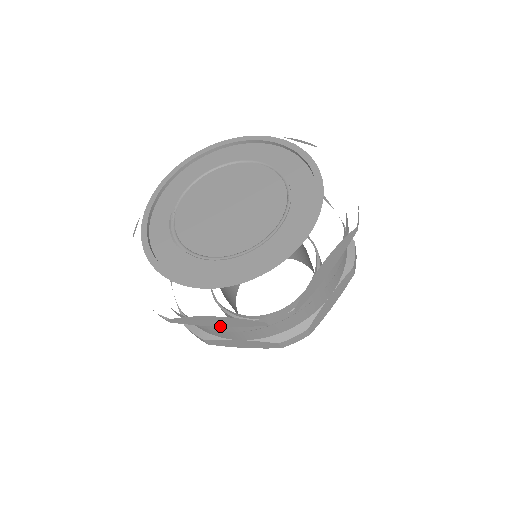
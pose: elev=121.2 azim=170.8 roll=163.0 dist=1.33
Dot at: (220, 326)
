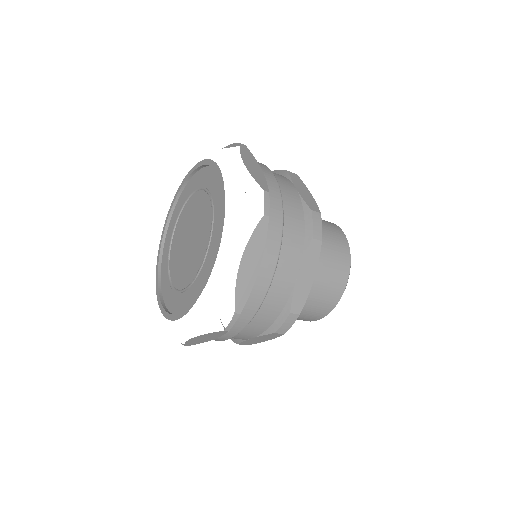
Dot at: occluded
